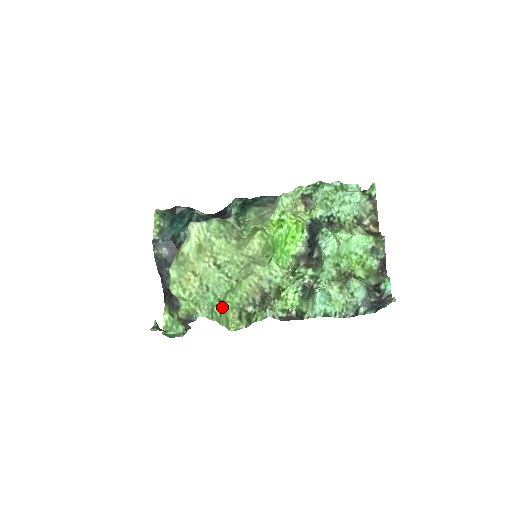
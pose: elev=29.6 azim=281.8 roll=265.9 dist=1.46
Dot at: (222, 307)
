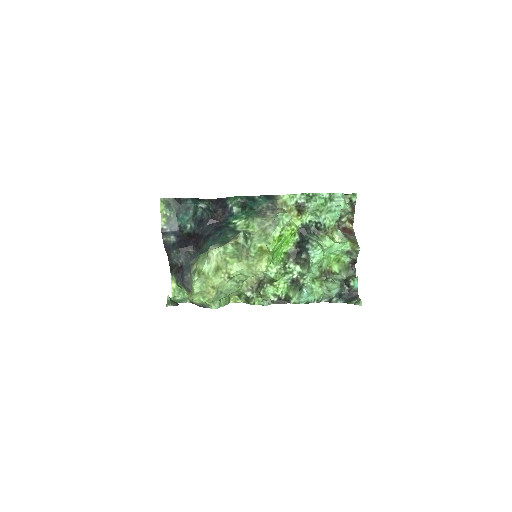
Dot at: occluded
